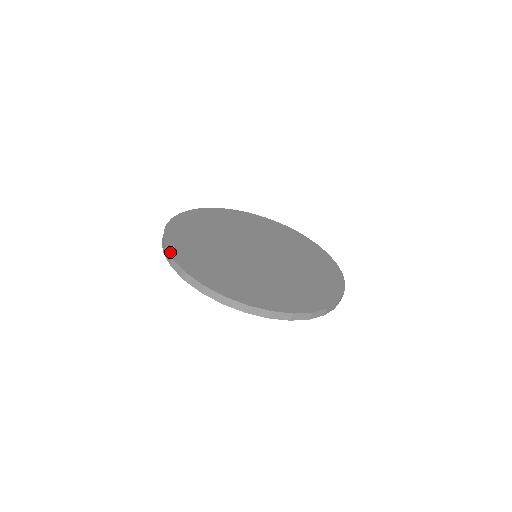
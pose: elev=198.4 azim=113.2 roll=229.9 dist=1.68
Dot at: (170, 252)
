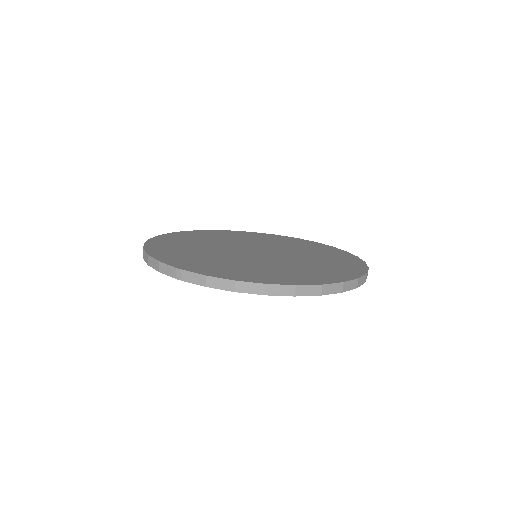
Dot at: (156, 258)
